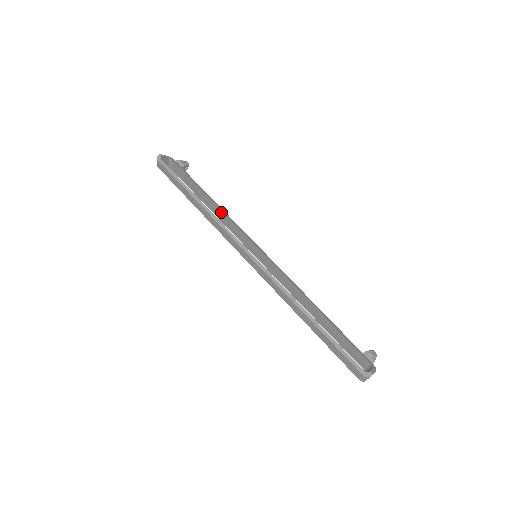
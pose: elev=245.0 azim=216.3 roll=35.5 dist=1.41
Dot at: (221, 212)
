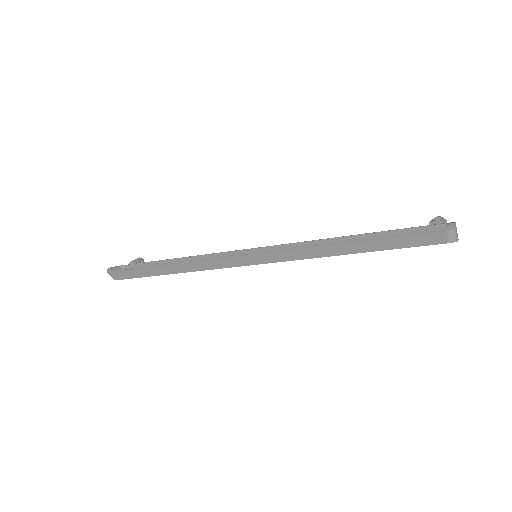
Dot at: (196, 258)
